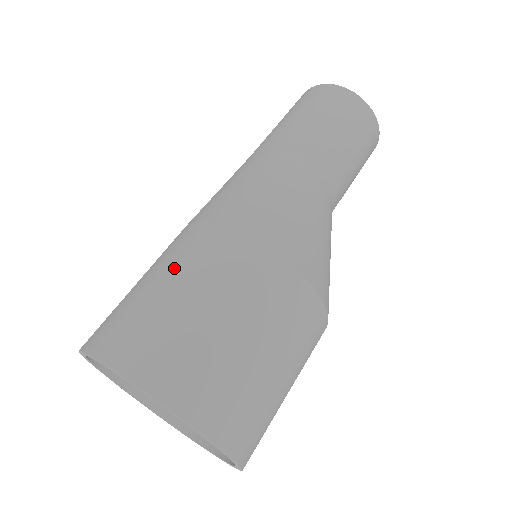
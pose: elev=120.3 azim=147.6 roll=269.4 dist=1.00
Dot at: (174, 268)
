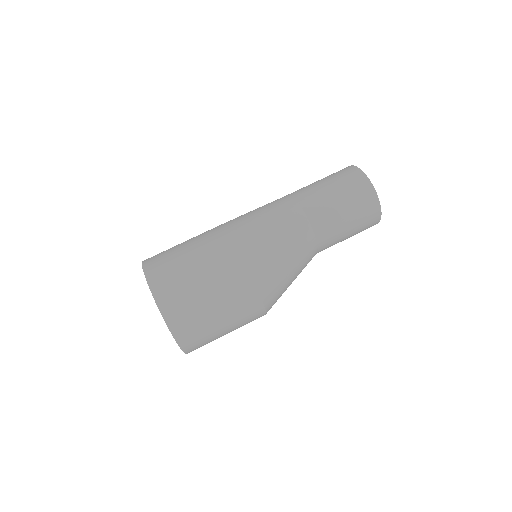
Dot at: (215, 283)
